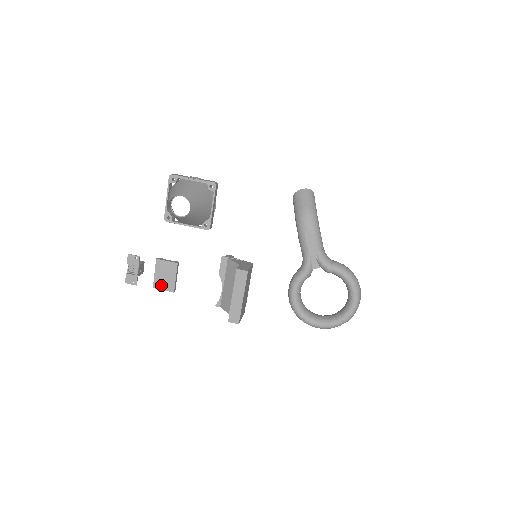
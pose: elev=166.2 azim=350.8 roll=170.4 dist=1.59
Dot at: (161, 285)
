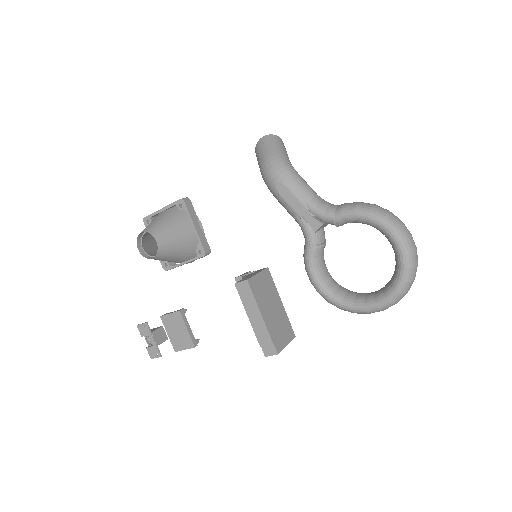
Dot at: (180, 345)
